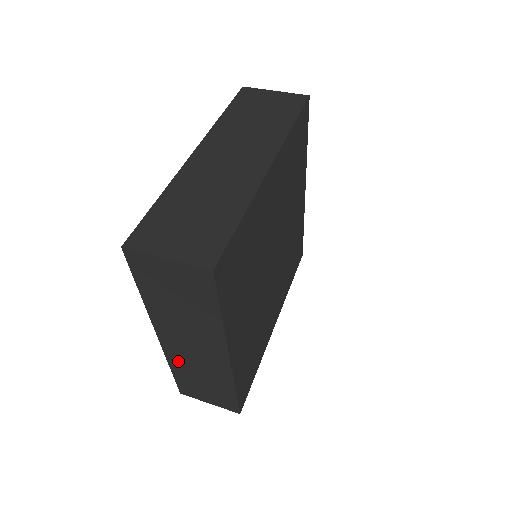
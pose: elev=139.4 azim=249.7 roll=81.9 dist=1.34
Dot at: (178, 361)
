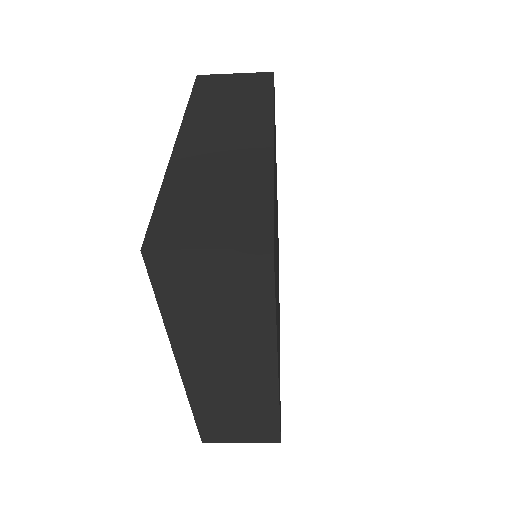
Dot at: (187, 167)
